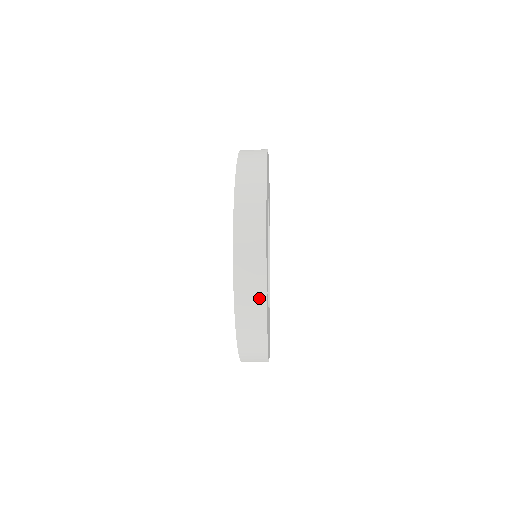
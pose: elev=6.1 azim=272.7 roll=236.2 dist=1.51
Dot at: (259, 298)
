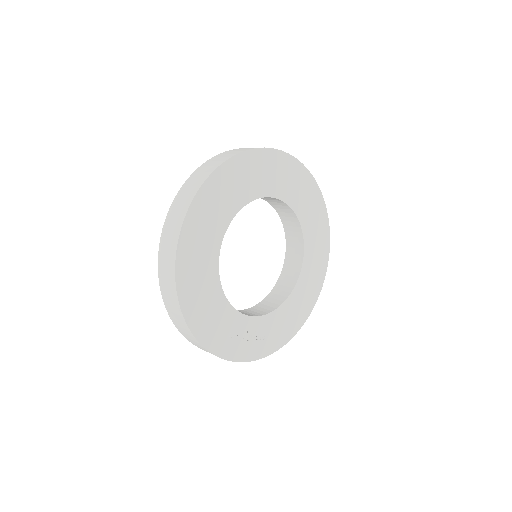
Dot at: occluded
